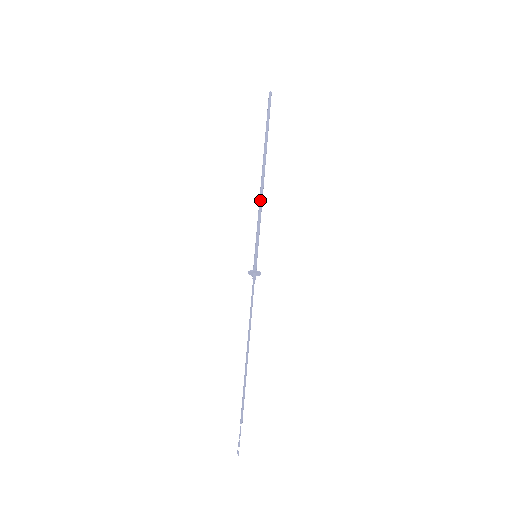
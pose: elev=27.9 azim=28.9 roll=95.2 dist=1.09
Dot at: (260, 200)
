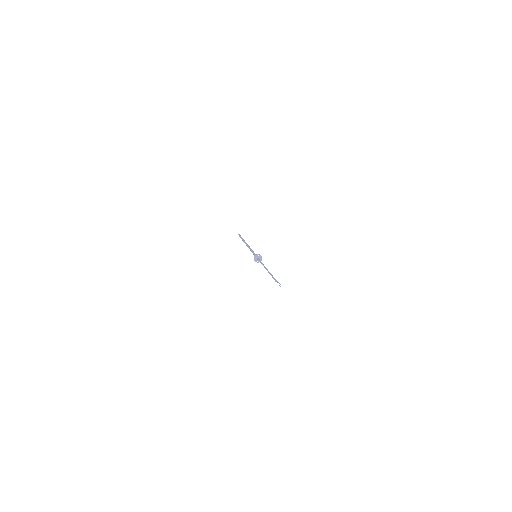
Dot at: occluded
